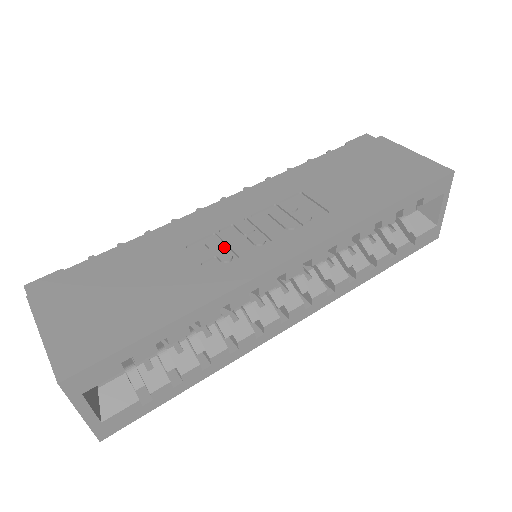
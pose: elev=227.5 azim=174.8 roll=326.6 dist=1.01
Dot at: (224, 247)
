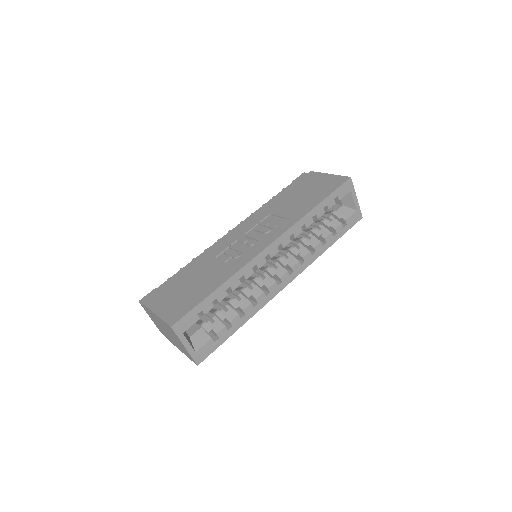
Dot at: (234, 251)
